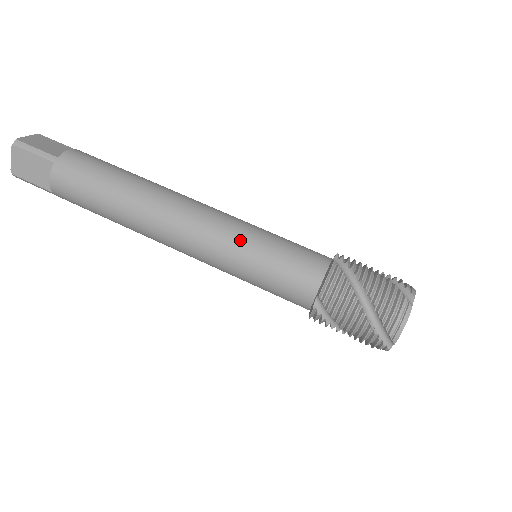
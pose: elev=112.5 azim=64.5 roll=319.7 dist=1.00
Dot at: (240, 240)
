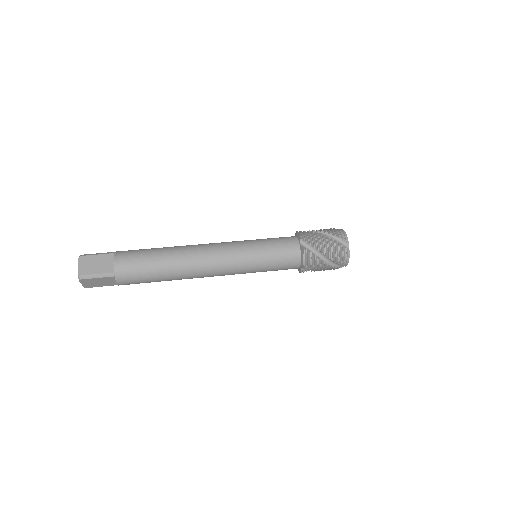
Dot at: (246, 241)
